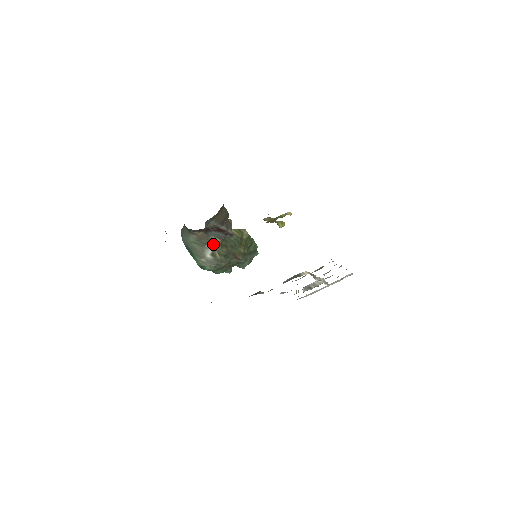
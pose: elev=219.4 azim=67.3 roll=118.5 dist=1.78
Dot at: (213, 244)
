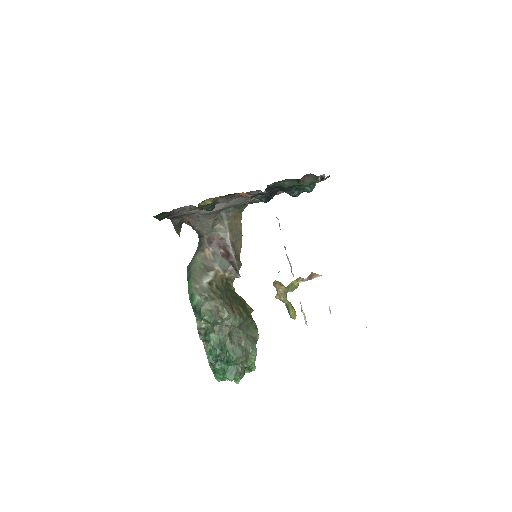
Dot at: (215, 275)
